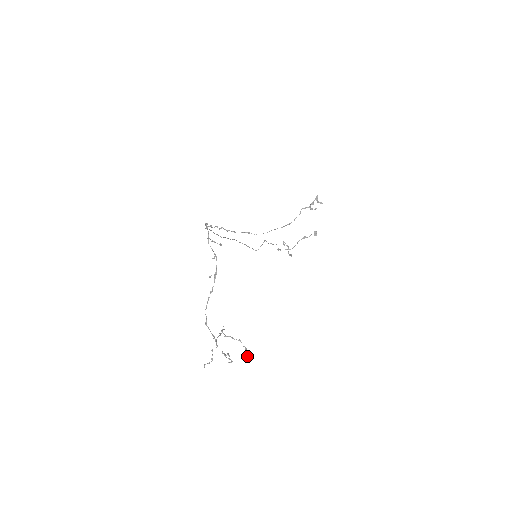
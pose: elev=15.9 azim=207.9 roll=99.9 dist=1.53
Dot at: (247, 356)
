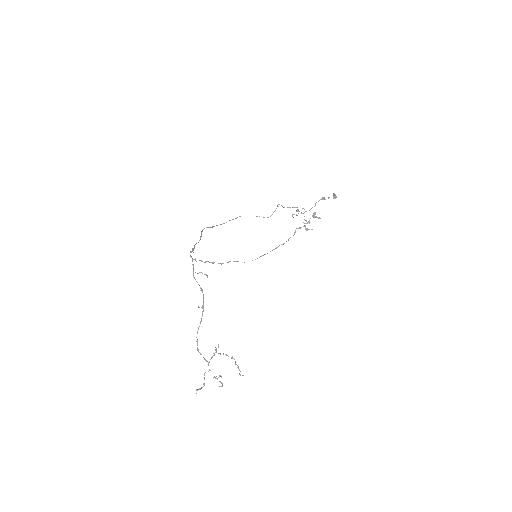
Dot at: occluded
